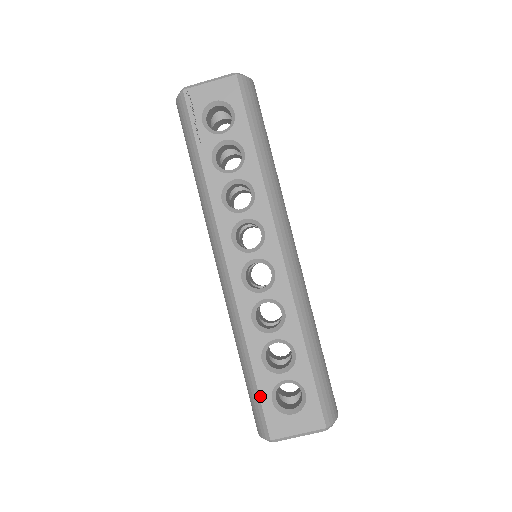
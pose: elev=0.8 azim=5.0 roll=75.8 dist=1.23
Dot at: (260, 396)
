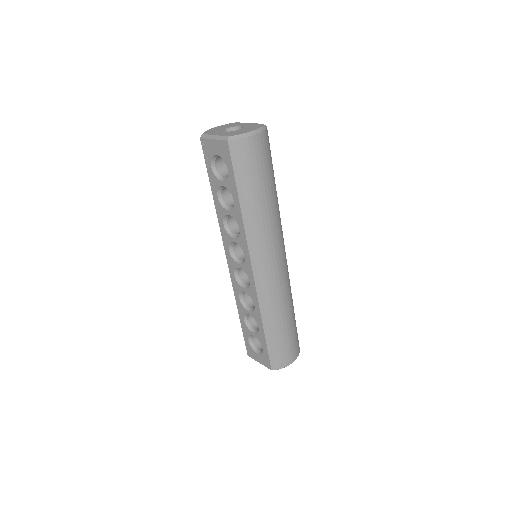
Dot at: (243, 335)
